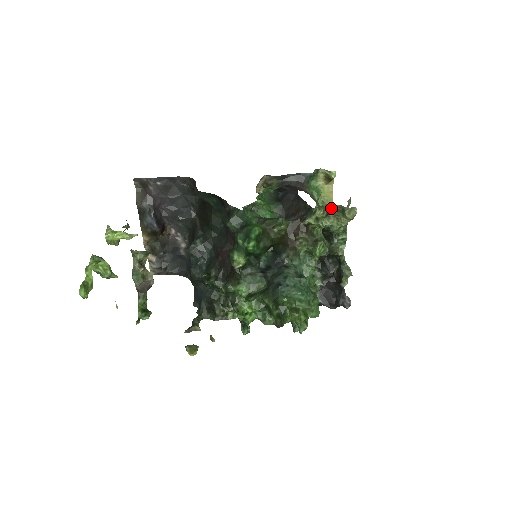
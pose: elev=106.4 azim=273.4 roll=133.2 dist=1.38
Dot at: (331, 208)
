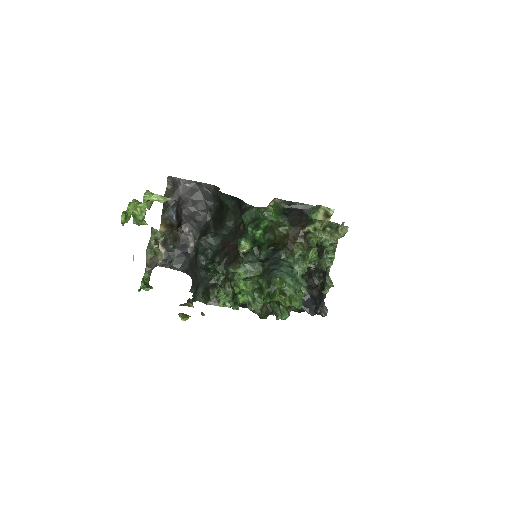
Dot at: (328, 224)
